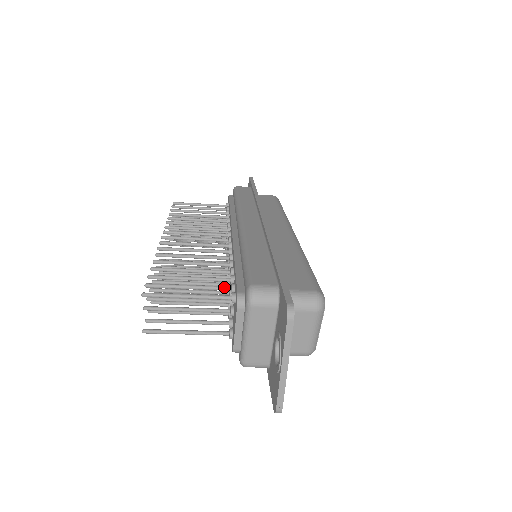
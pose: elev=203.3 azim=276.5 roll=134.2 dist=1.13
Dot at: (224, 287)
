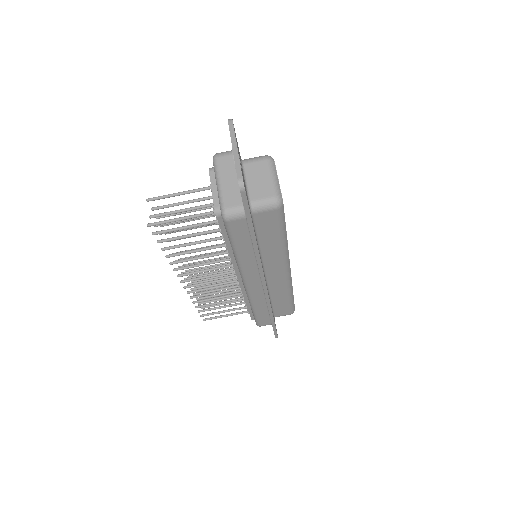
Dot at: (208, 196)
